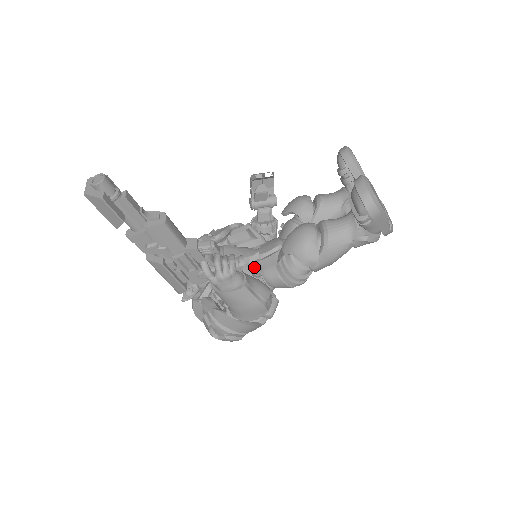
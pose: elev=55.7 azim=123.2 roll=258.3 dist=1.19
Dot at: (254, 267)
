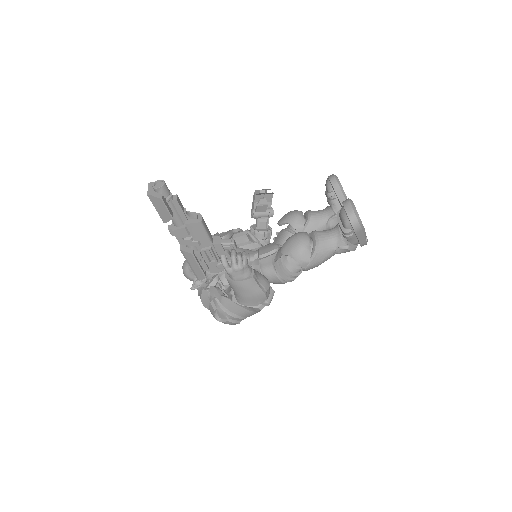
Dot at: (254, 265)
